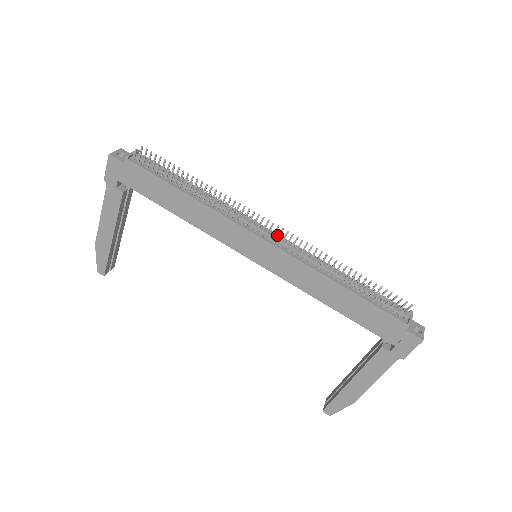
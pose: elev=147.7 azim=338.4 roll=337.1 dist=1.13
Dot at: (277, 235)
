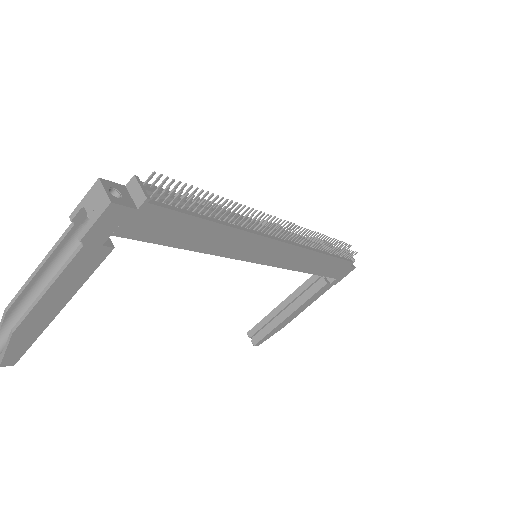
Dot at: occluded
